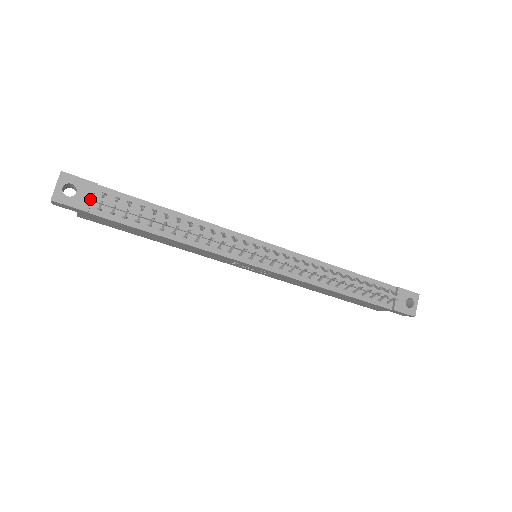
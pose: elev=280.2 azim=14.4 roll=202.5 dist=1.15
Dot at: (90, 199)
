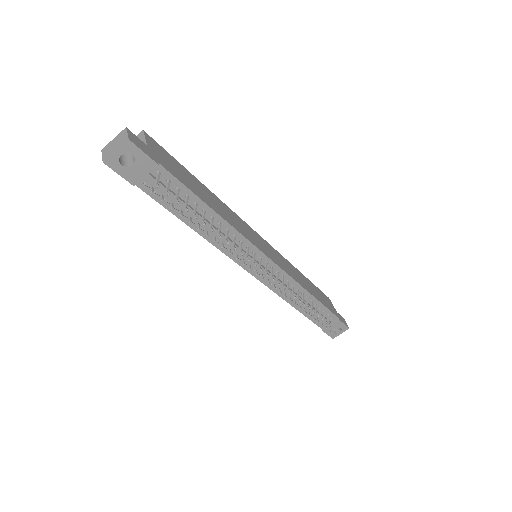
Dot at: (143, 175)
